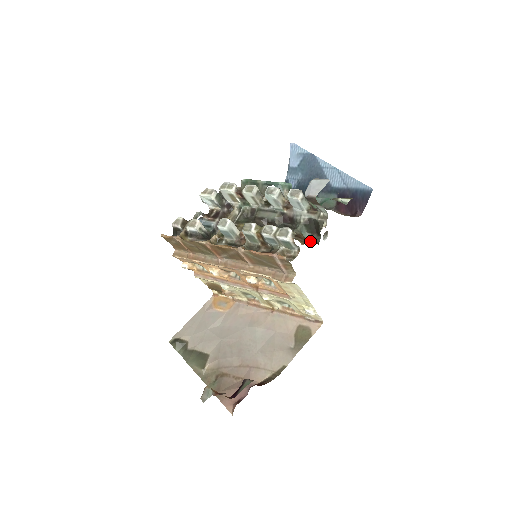
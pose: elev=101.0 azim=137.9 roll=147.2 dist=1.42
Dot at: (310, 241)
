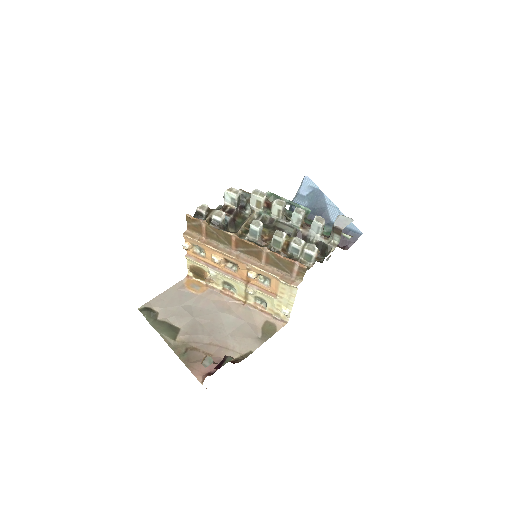
Dot at: occluded
